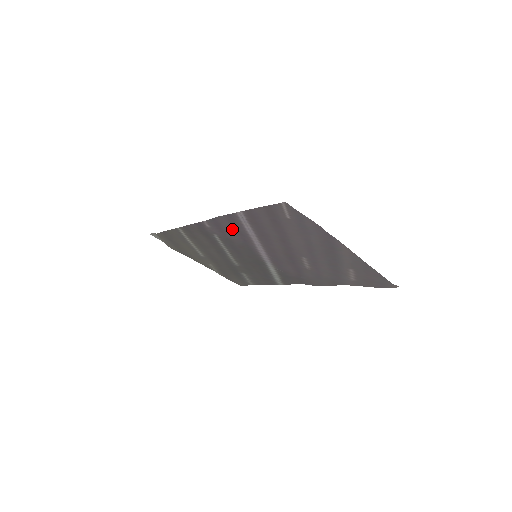
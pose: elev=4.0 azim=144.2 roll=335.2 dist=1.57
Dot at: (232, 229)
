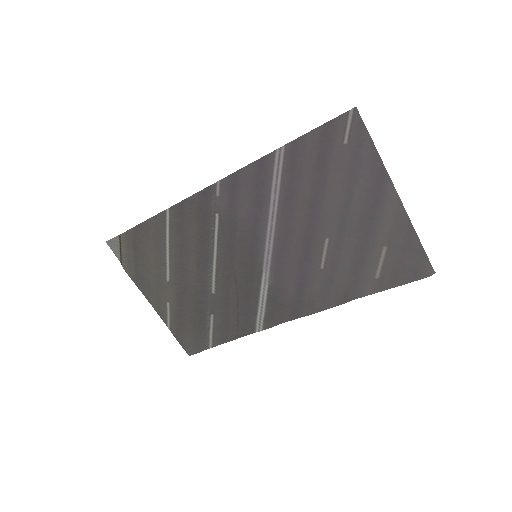
Dot at: (250, 194)
